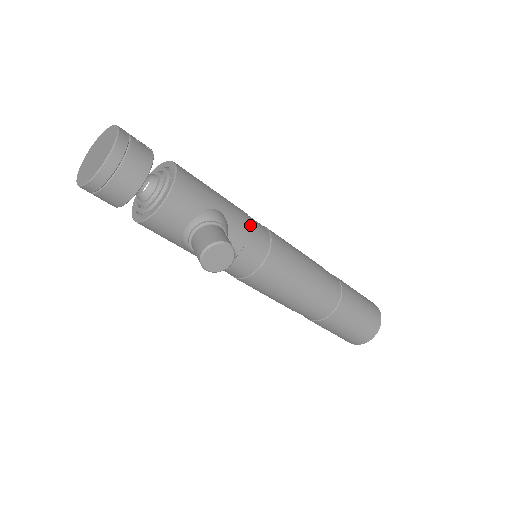
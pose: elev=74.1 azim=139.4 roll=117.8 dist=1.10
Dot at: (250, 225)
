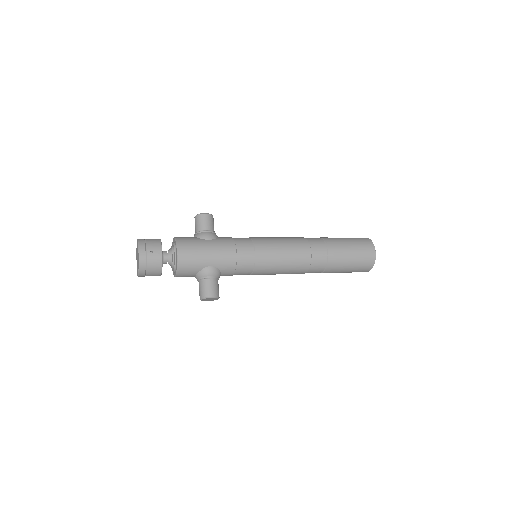
Dot at: (236, 261)
